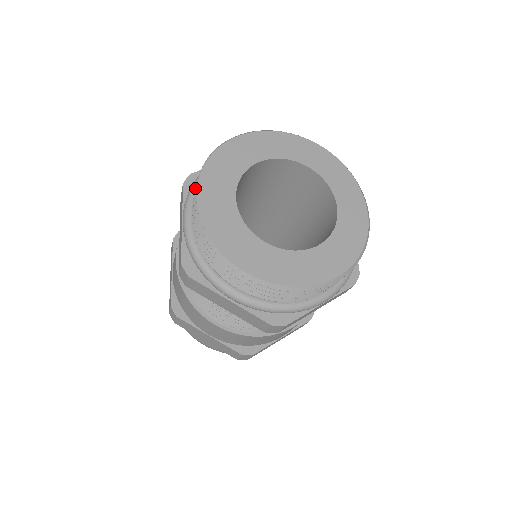
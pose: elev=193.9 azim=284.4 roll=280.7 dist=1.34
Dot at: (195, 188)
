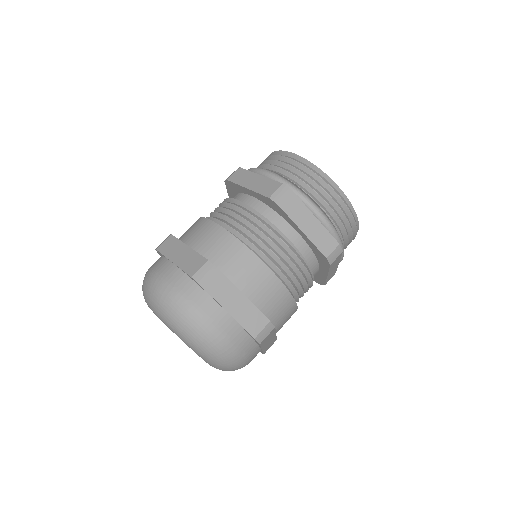
Dot at: occluded
